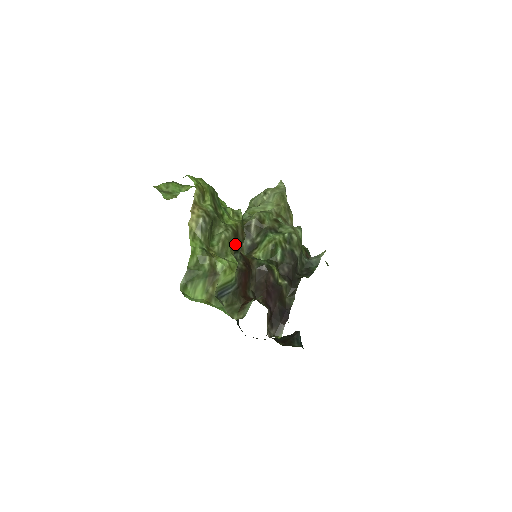
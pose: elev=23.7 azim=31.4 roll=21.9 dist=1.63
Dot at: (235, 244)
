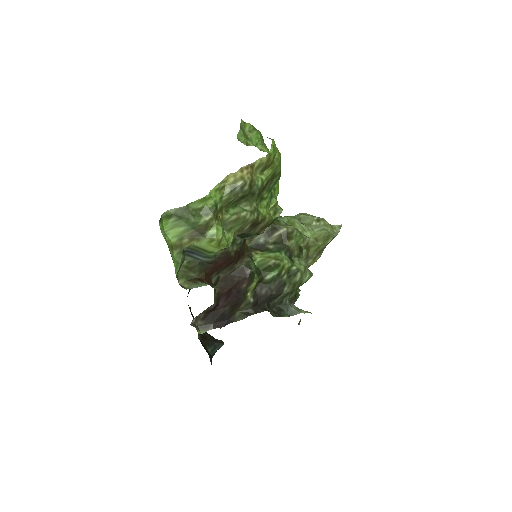
Dot at: (246, 230)
